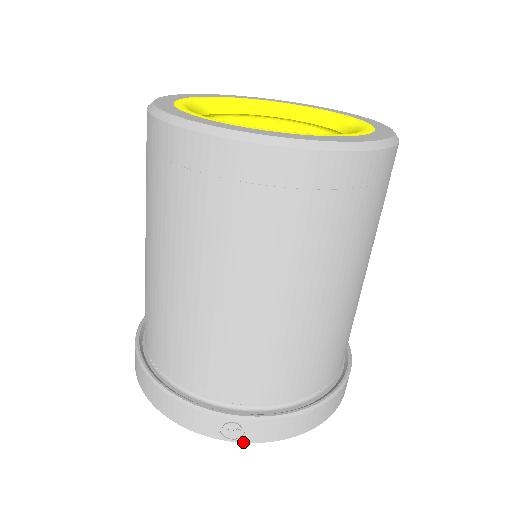
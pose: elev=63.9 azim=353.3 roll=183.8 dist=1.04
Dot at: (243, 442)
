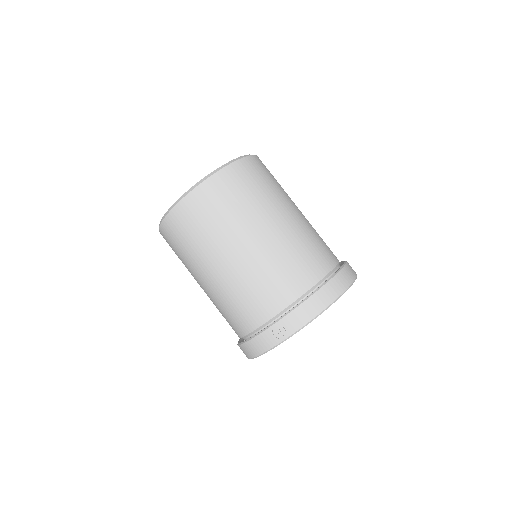
Dot at: (291, 335)
